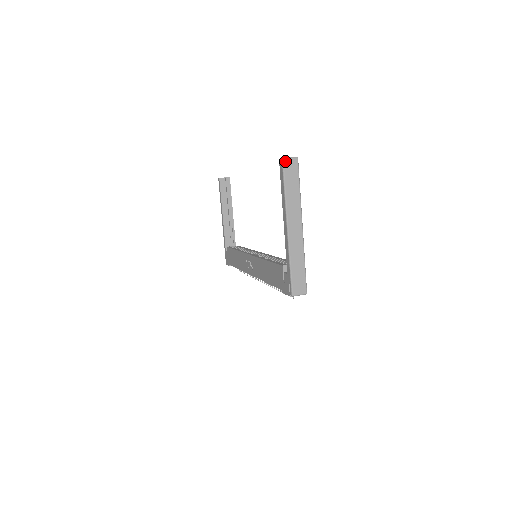
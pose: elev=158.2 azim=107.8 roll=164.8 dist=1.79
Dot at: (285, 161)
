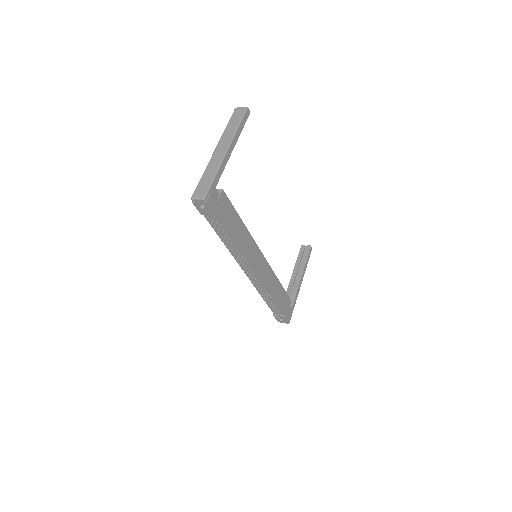
Dot at: (236, 109)
